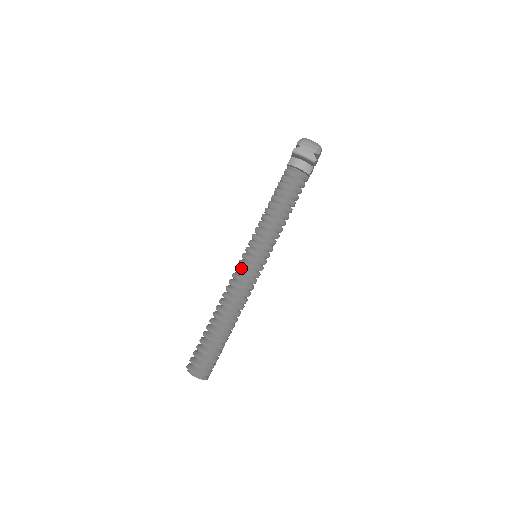
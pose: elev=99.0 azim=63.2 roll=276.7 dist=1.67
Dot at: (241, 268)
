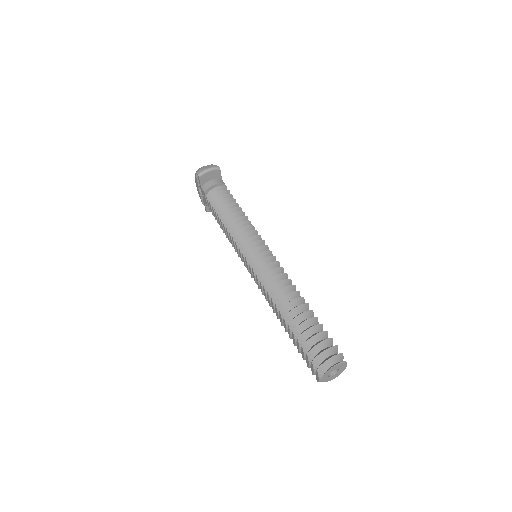
Dot at: (257, 263)
